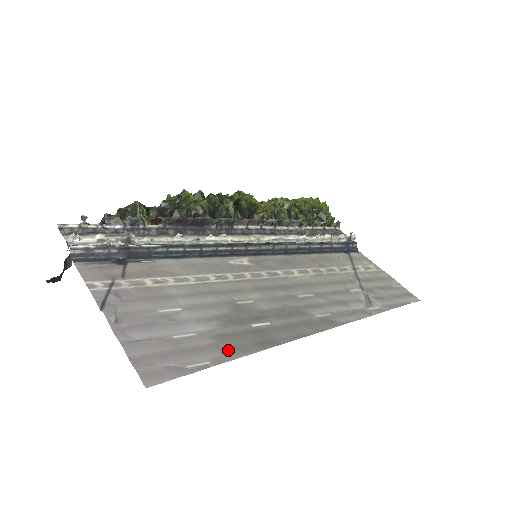
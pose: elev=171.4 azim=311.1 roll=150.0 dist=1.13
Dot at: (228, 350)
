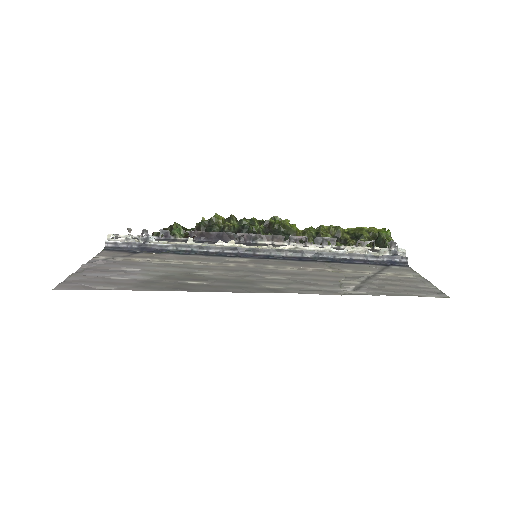
Dot at: (141, 287)
